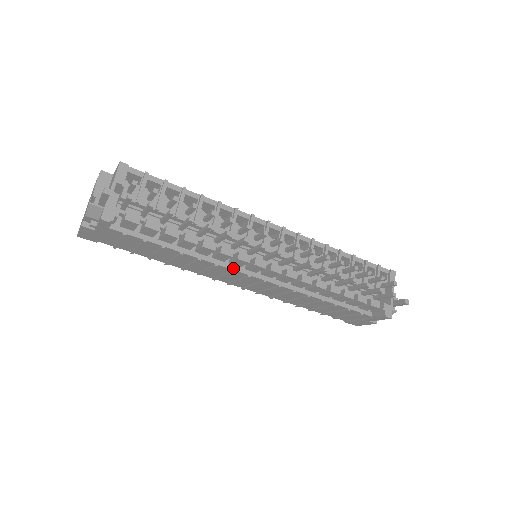
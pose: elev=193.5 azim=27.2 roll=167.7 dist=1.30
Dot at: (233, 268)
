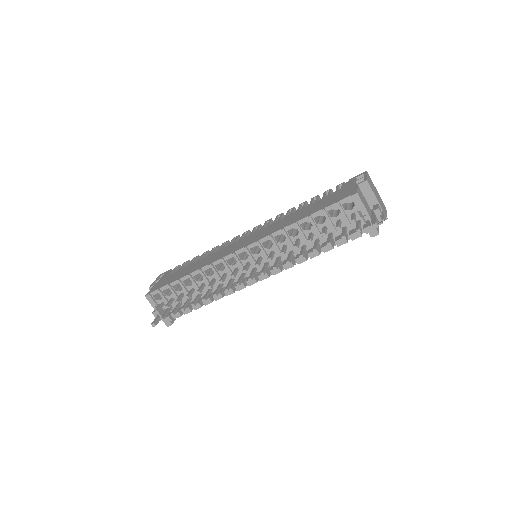
Dot at: occluded
